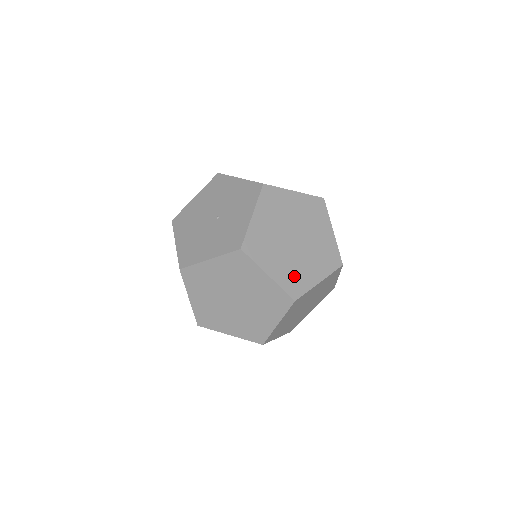
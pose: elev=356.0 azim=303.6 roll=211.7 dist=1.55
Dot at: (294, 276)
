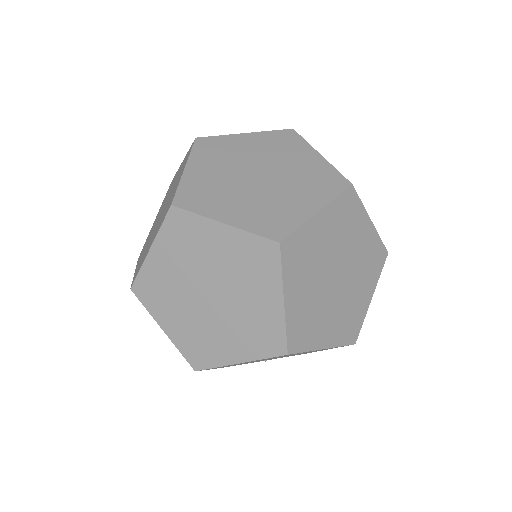
Dot at: occluded
